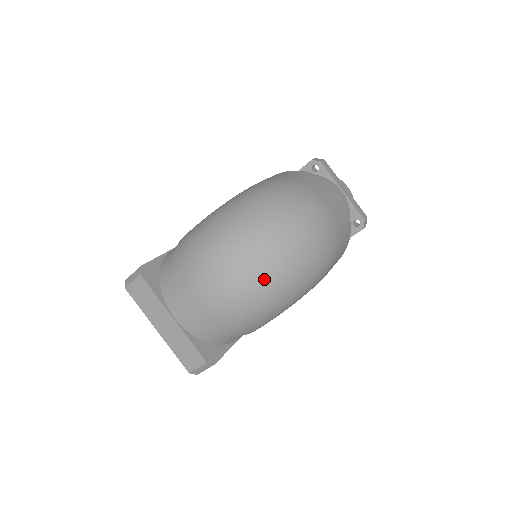
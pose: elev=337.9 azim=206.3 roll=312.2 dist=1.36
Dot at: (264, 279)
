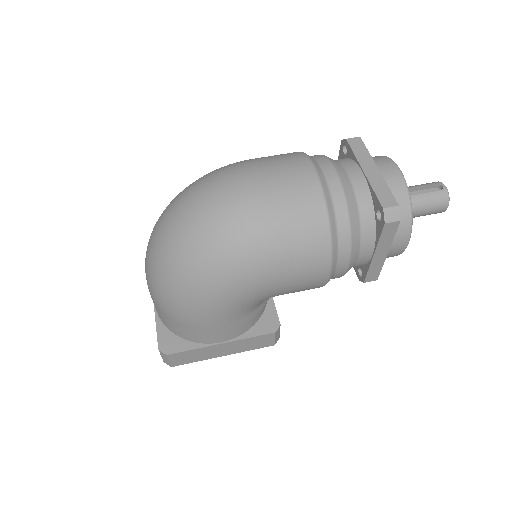
Dot at: (162, 259)
